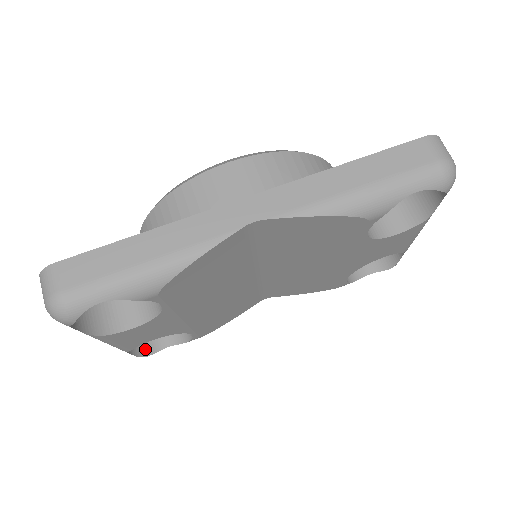
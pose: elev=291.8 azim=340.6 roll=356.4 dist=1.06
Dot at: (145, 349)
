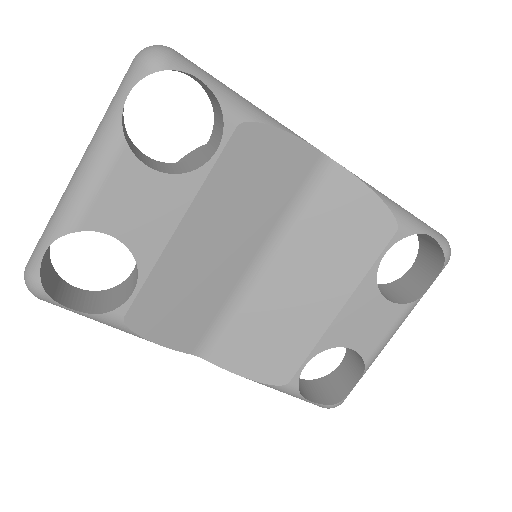
Dot at: (47, 285)
